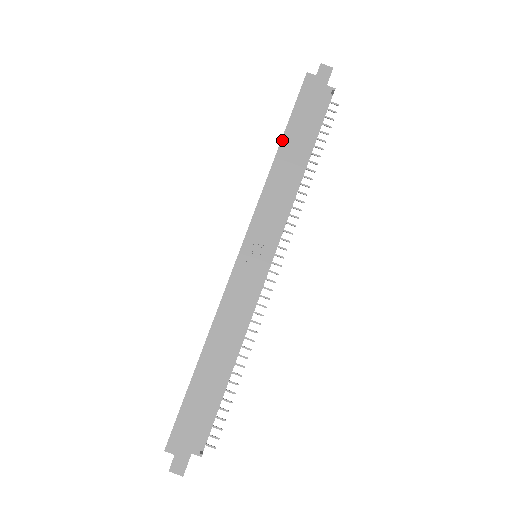
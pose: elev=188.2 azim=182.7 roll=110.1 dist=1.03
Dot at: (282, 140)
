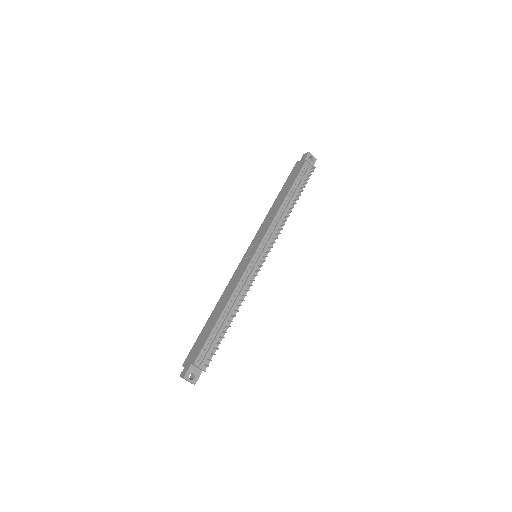
Dot at: (278, 196)
